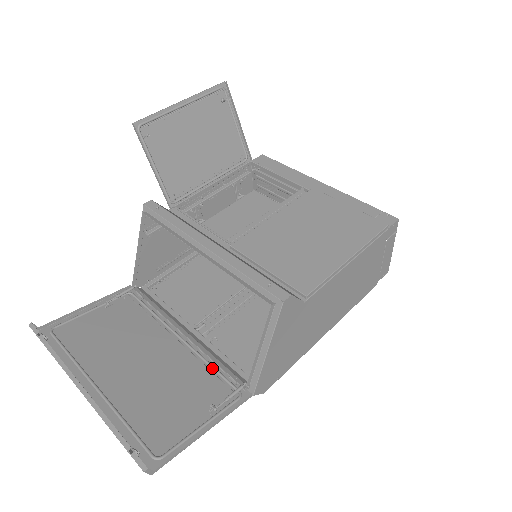
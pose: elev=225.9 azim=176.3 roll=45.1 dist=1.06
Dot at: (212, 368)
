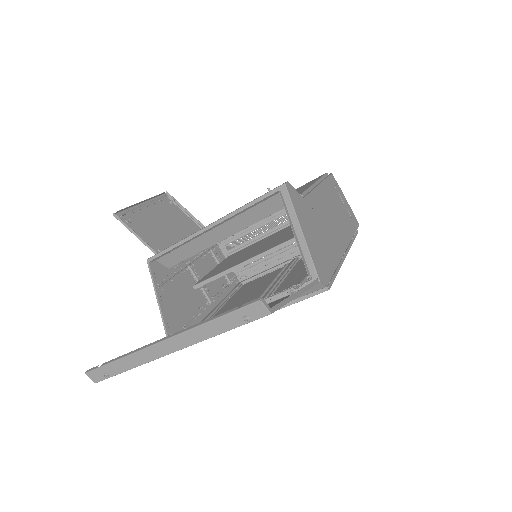
Dot at: (274, 300)
